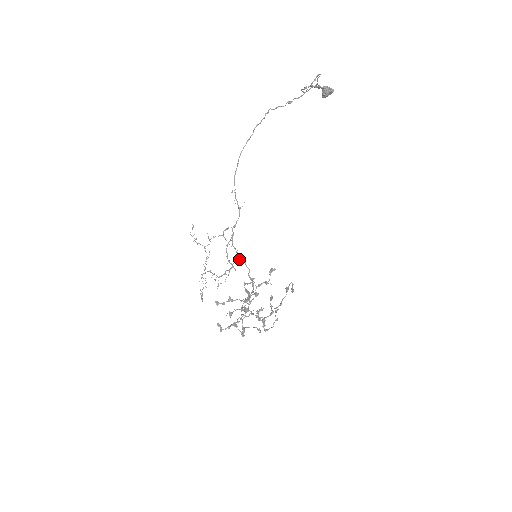
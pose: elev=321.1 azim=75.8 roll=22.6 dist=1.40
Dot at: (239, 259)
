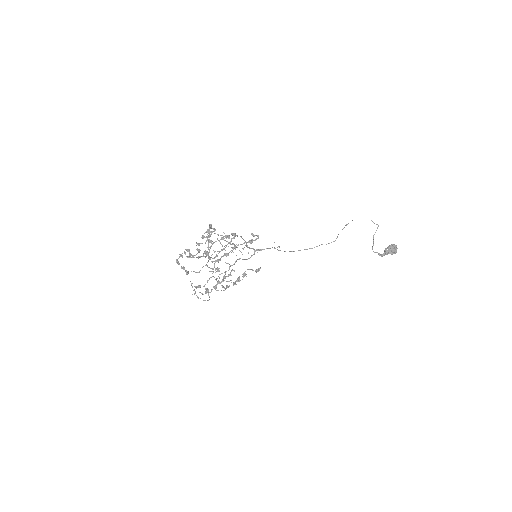
Dot at: occluded
